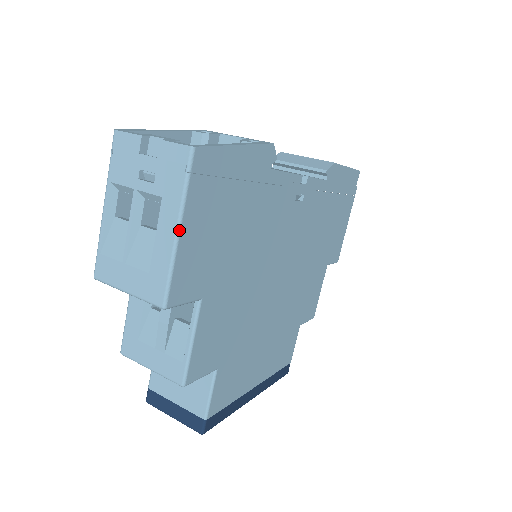
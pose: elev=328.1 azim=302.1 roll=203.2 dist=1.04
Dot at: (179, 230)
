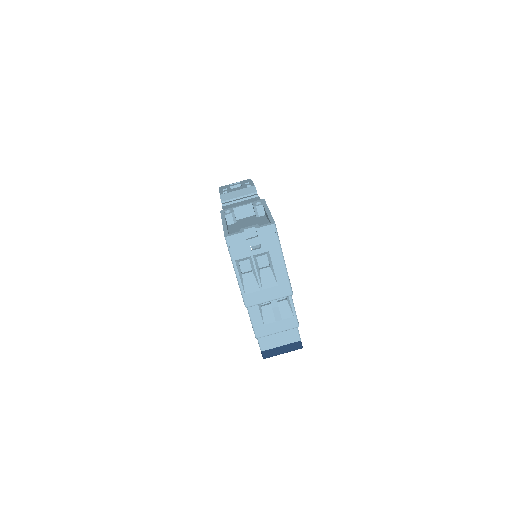
Dot at: occluded
